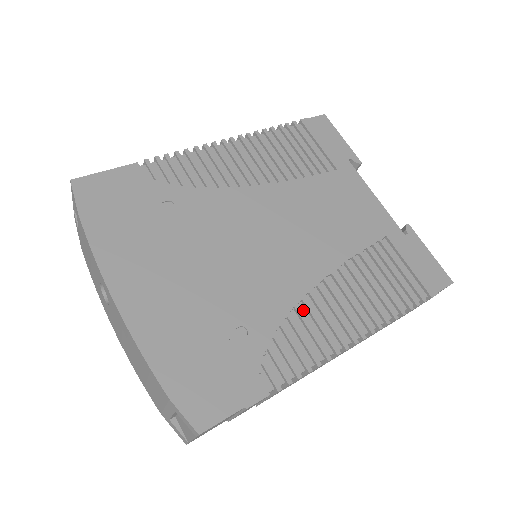
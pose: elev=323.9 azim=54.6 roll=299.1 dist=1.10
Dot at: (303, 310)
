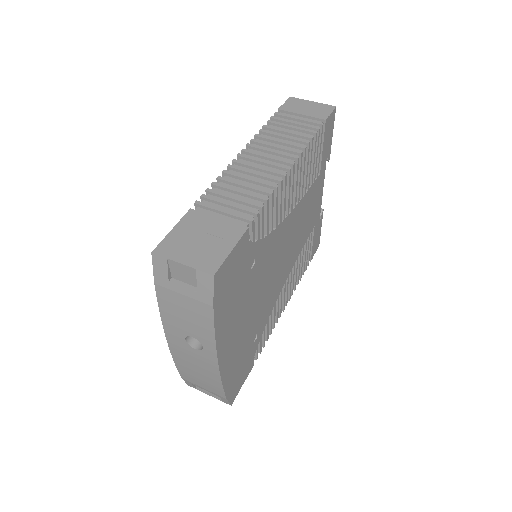
Dot at: (275, 303)
